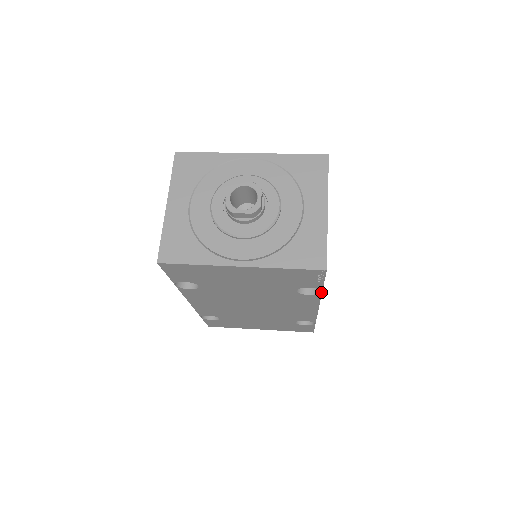
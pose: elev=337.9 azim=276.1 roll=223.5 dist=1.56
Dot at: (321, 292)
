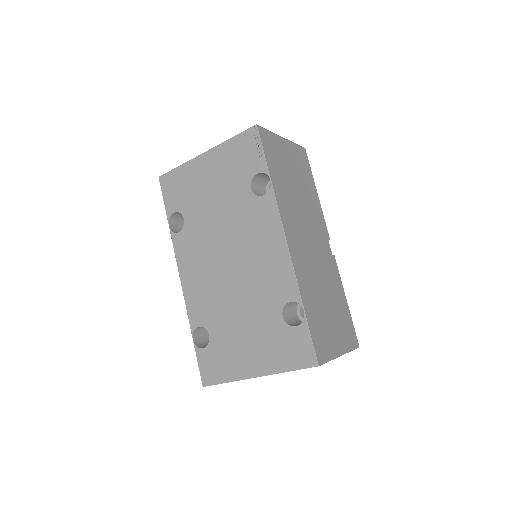
Dot at: occluded
